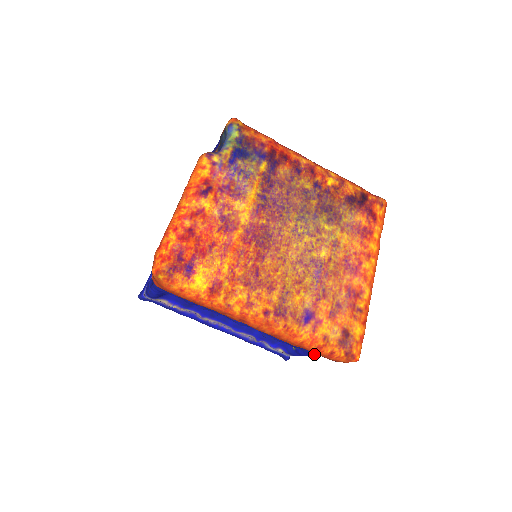
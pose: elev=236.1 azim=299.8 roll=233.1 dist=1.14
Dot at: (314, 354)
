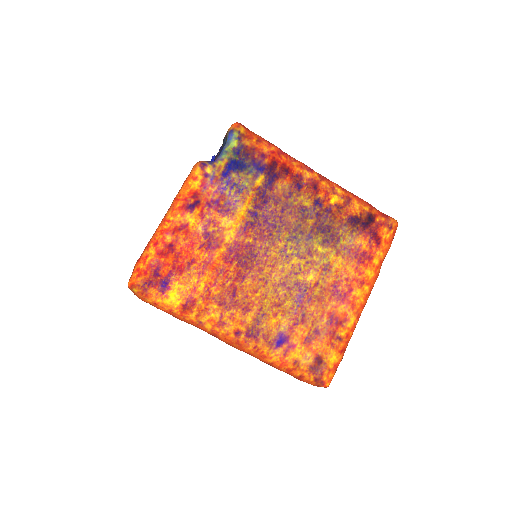
Dot at: occluded
